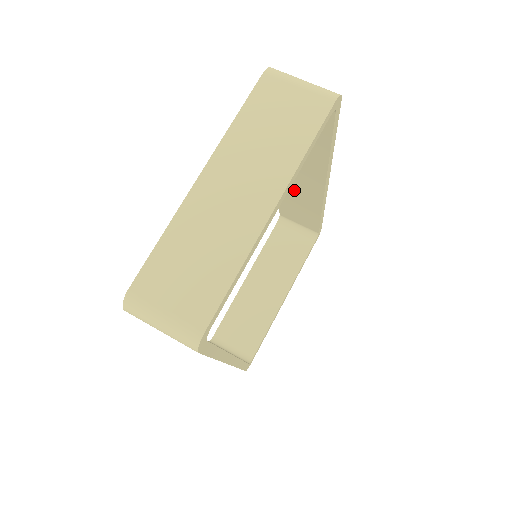
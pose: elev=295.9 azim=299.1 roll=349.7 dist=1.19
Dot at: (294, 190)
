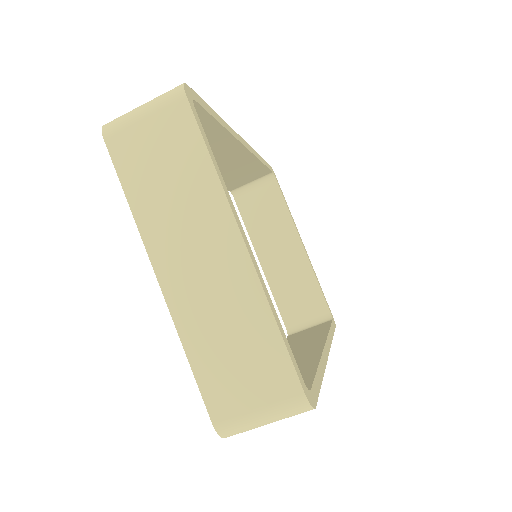
Dot at: (222, 170)
